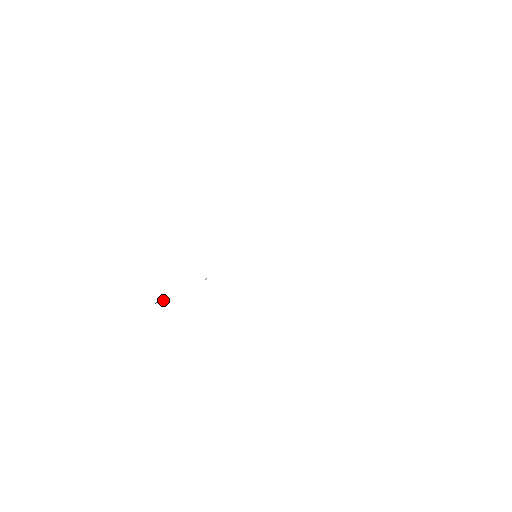
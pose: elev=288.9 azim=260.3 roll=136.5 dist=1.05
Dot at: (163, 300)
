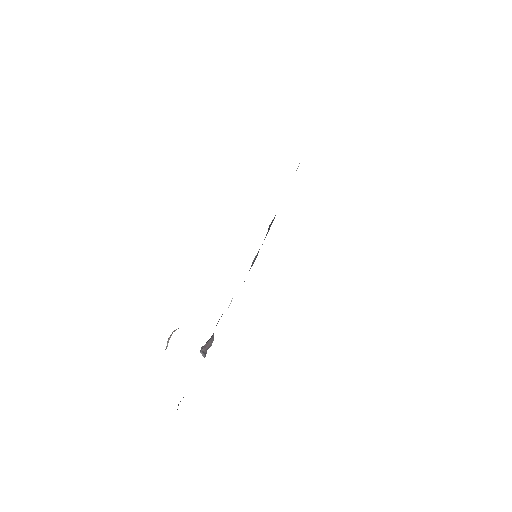
Dot at: (207, 345)
